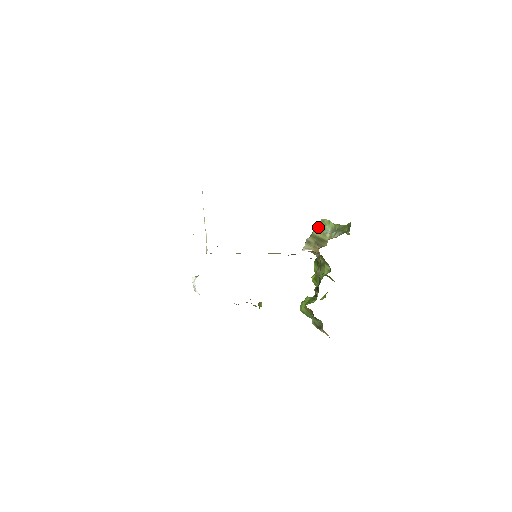
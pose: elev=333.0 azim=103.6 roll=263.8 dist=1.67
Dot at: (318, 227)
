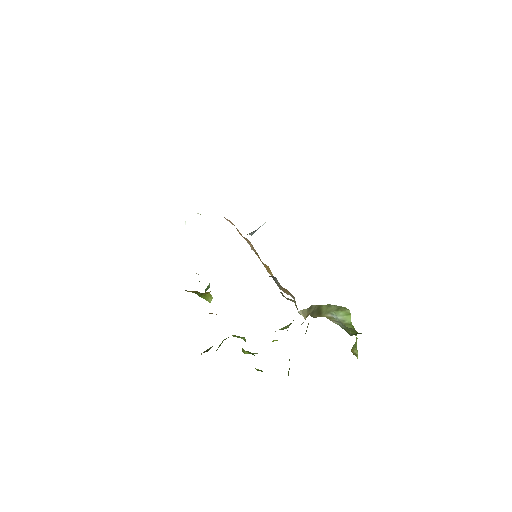
Dot at: (334, 305)
